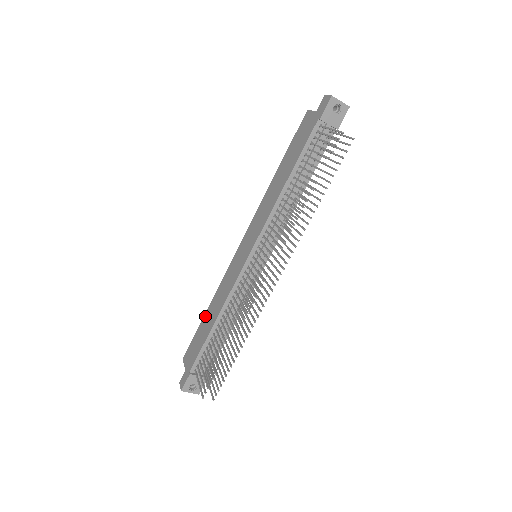
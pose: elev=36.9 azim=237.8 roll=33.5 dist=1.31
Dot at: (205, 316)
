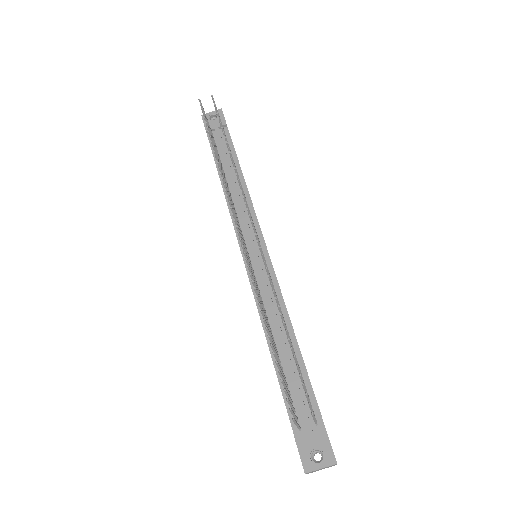
Dot at: occluded
